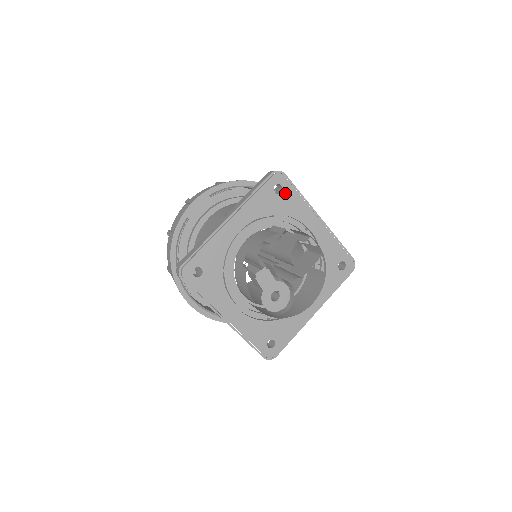
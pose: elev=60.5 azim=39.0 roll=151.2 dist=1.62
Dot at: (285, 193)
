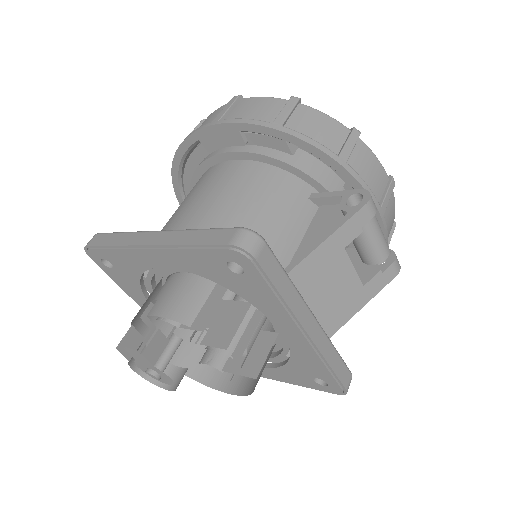
Dot at: (248, 278)
